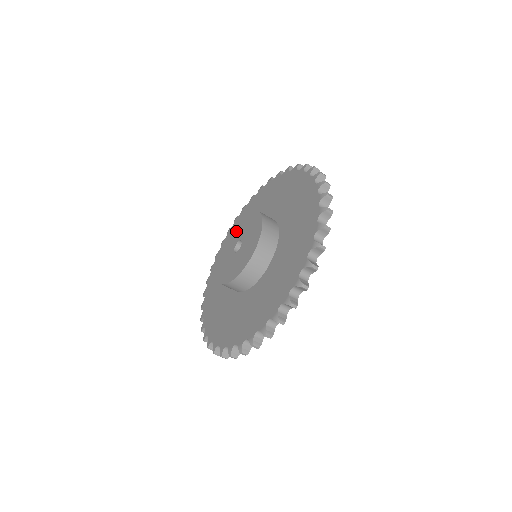
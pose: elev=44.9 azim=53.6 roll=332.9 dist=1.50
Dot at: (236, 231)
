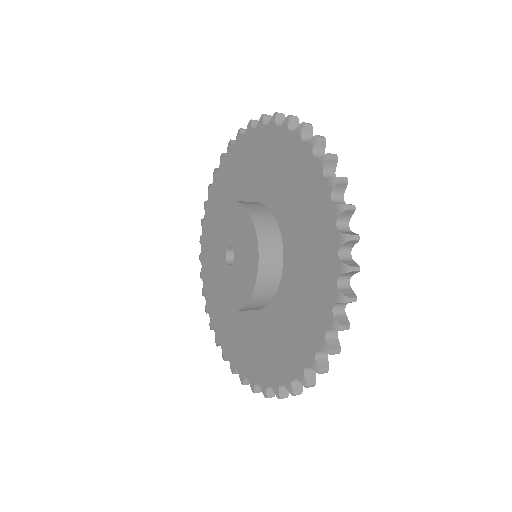
Dot at: (219, 229)
